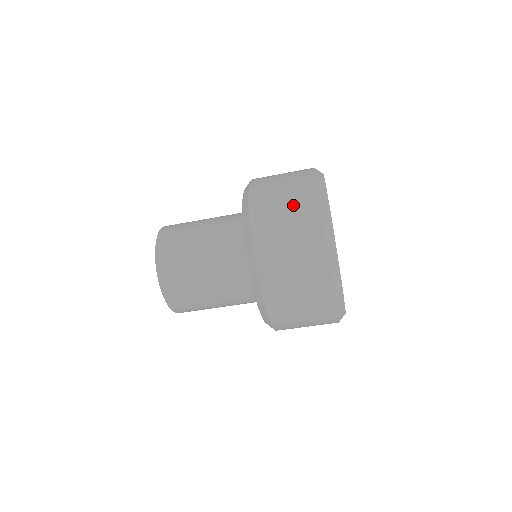
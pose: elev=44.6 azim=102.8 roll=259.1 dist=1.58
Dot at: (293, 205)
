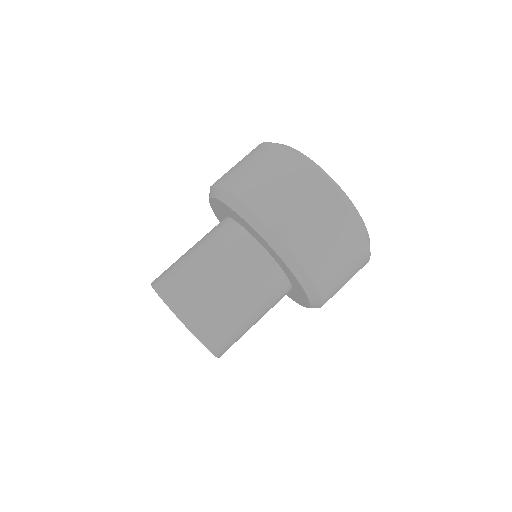
Dot at: (243, 158)
